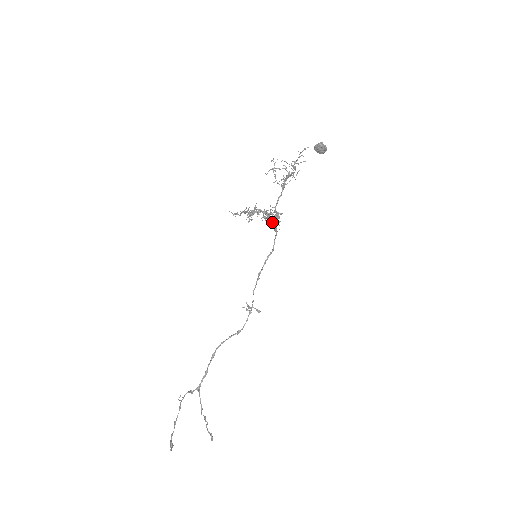
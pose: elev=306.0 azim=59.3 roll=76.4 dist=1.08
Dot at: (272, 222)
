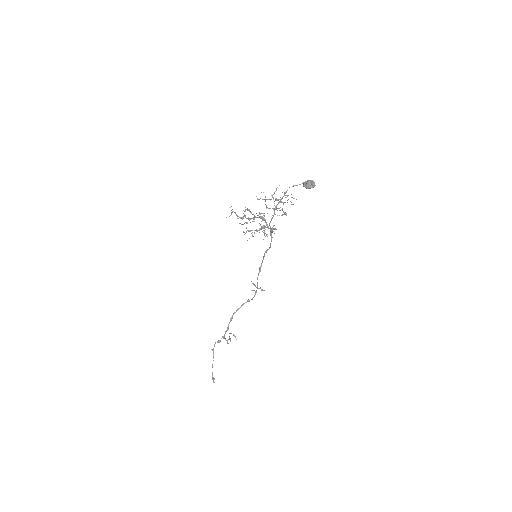
Dot at: occluded
